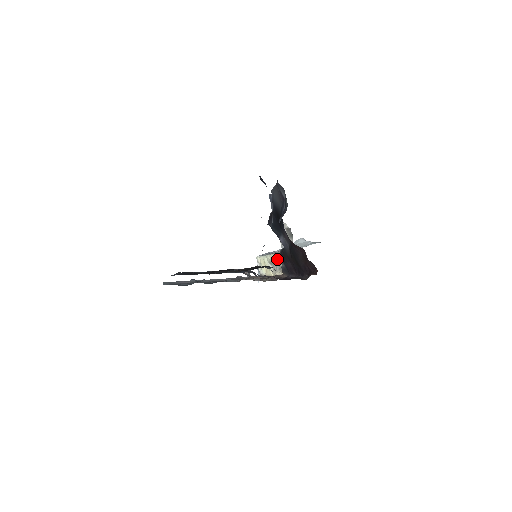
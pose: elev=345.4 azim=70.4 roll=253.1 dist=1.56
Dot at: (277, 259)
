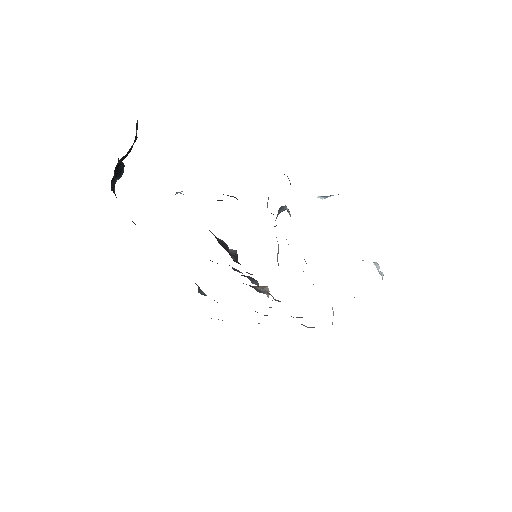
Dot at: occluded
